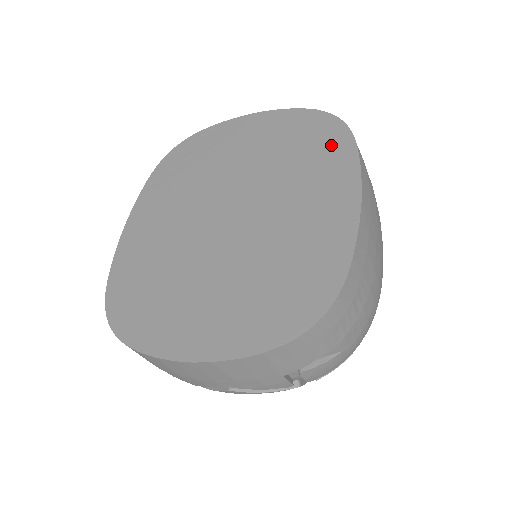
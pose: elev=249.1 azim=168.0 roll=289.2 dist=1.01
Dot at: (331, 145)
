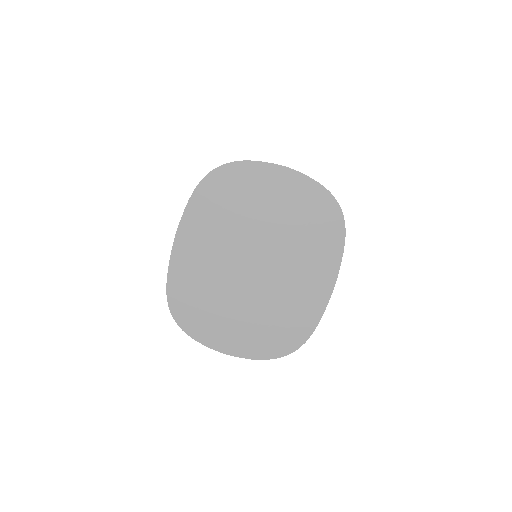
Dot at: (330, 235)
